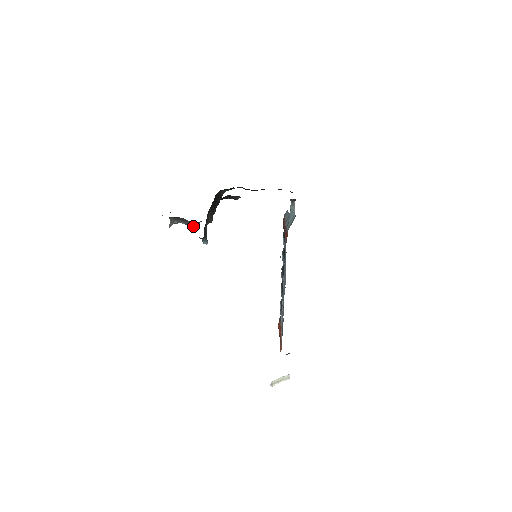
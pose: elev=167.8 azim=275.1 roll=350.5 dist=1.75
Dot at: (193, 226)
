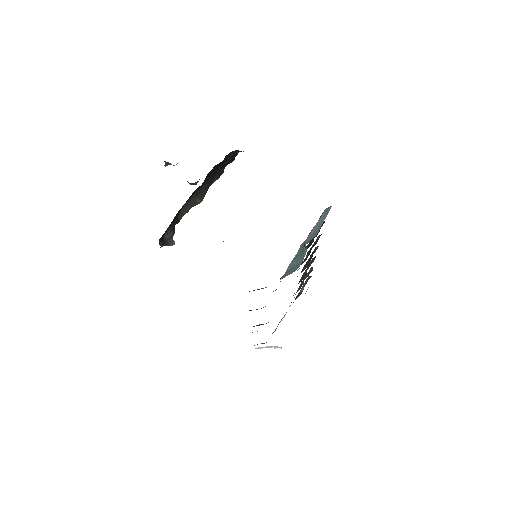
Dot at: occluded
